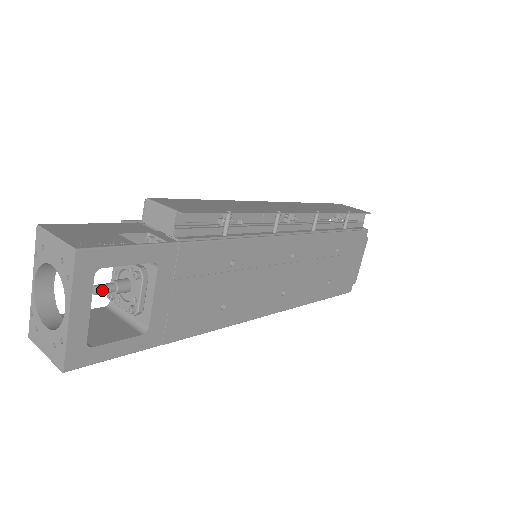
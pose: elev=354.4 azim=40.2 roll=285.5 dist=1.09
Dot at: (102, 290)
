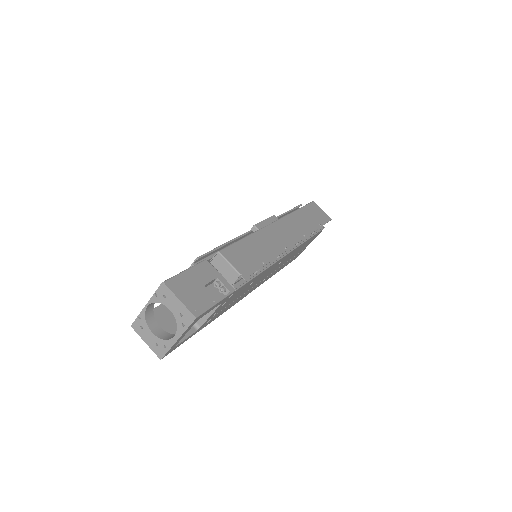
Dot at: occluded
